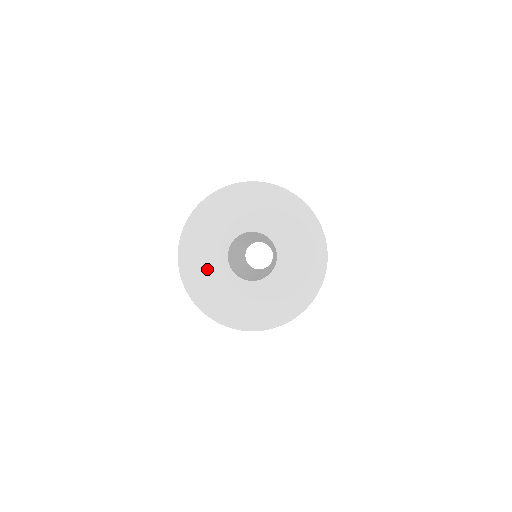
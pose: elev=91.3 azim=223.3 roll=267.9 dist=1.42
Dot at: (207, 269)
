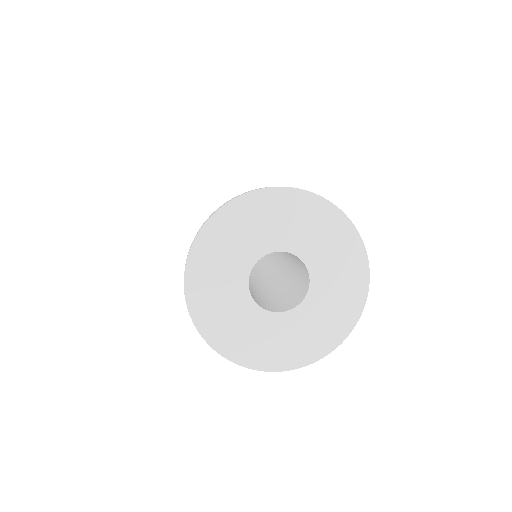
Dot at: (226, 258)
